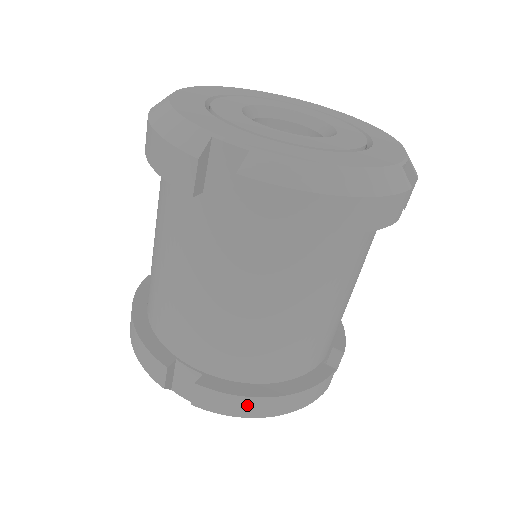
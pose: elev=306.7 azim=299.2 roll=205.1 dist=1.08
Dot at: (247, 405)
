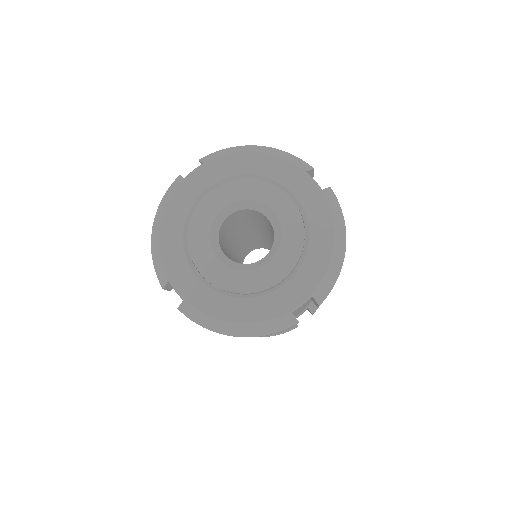
Dot at: occluded
